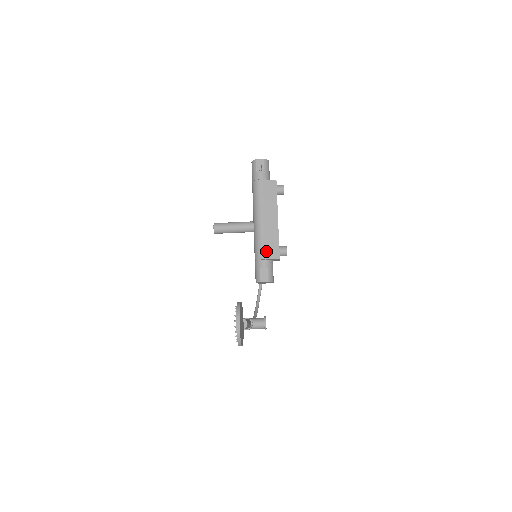
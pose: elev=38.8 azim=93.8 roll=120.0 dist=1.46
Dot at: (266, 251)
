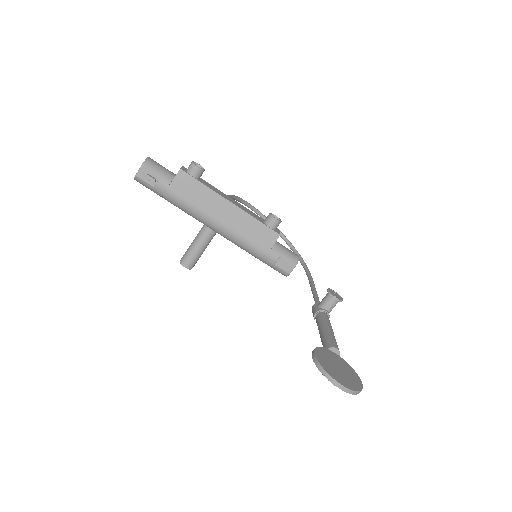
Dot at: (260, 245)
